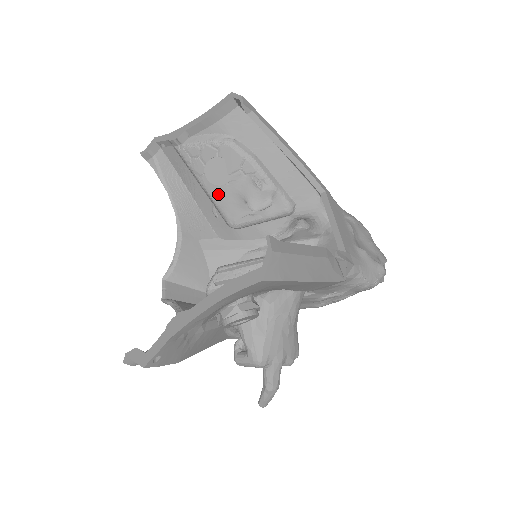
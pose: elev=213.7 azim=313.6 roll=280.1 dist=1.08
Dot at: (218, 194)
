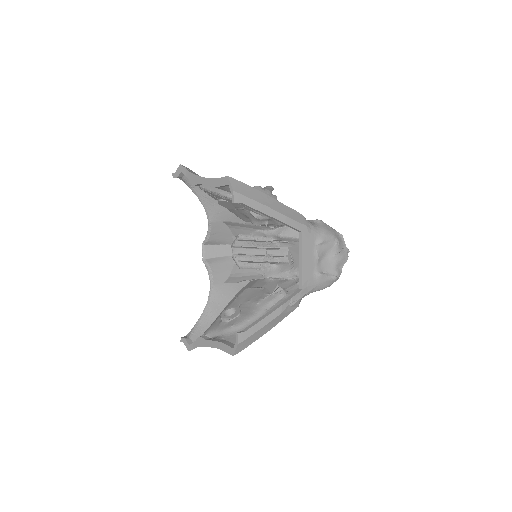
Dot at: (231, 210)
